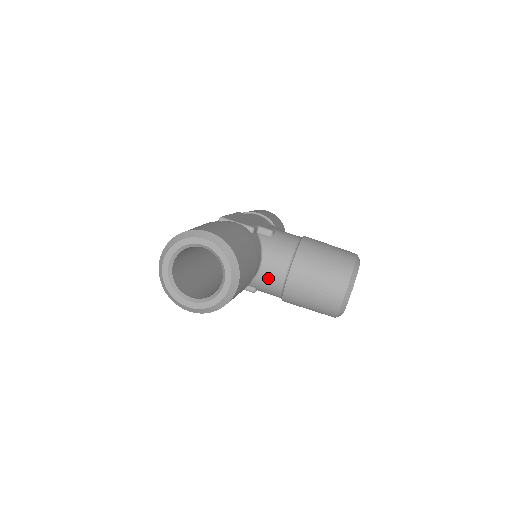
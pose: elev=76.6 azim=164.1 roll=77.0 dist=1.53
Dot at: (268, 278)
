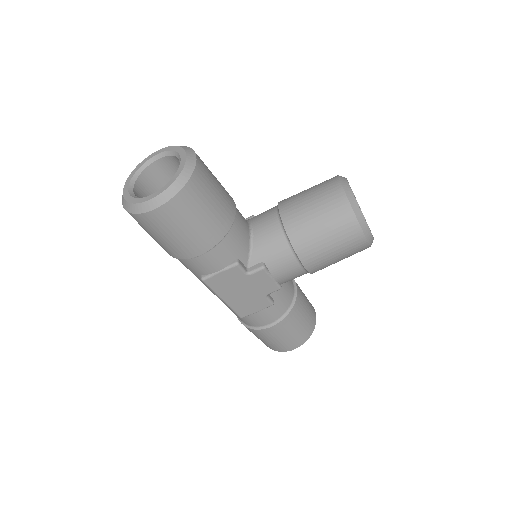
Dot at: (264, 232)
